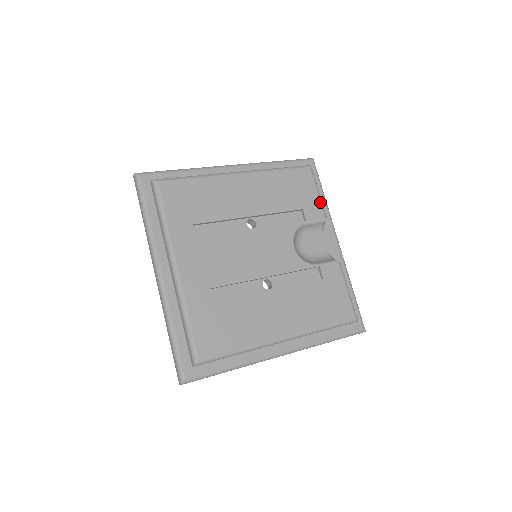
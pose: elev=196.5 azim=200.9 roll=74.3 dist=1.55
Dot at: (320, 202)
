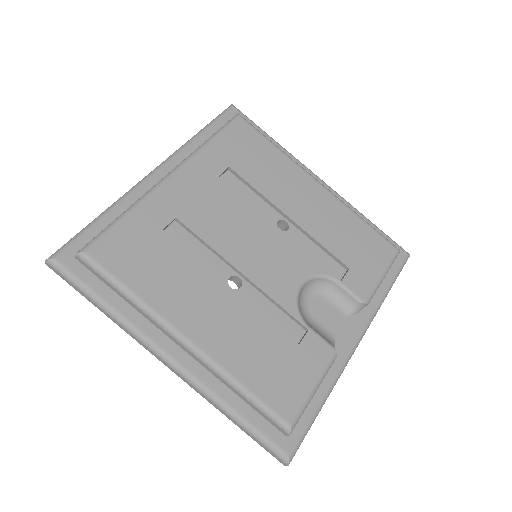
Dot at: (376, 283)
